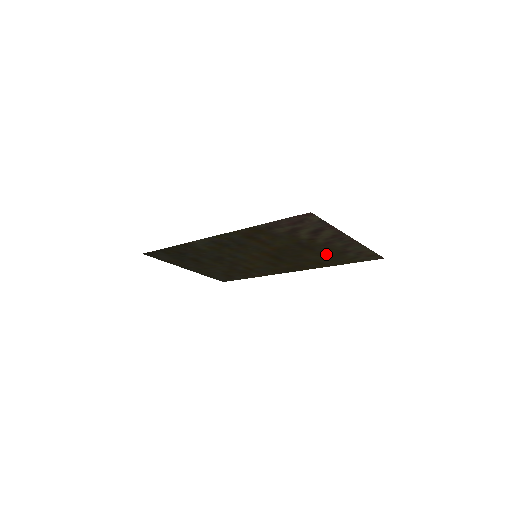
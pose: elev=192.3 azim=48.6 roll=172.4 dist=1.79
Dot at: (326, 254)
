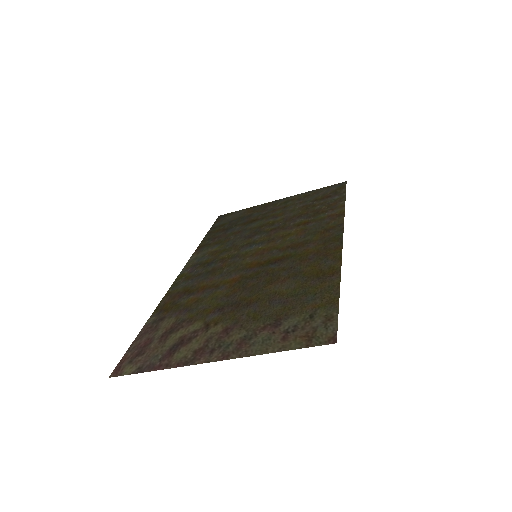
Dot at: (278, 301)
